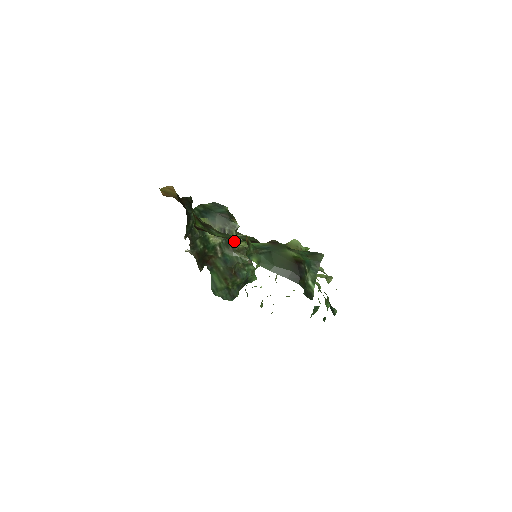
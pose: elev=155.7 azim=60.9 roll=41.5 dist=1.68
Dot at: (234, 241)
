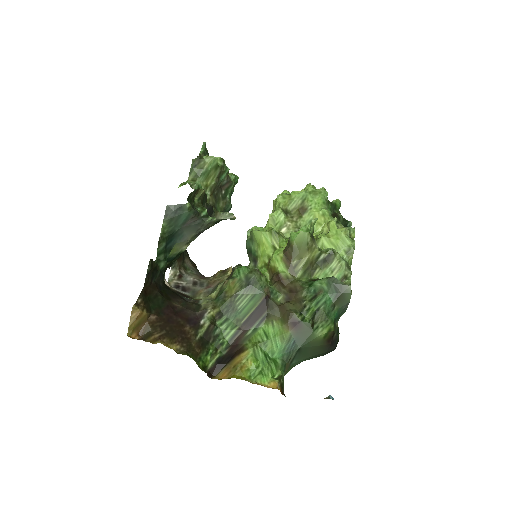
Dot at: (209, 210)
